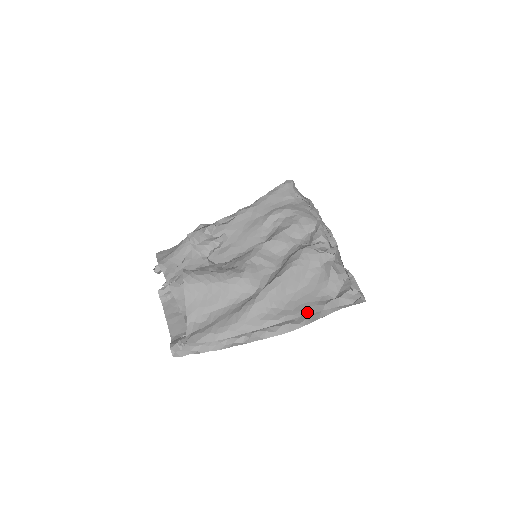
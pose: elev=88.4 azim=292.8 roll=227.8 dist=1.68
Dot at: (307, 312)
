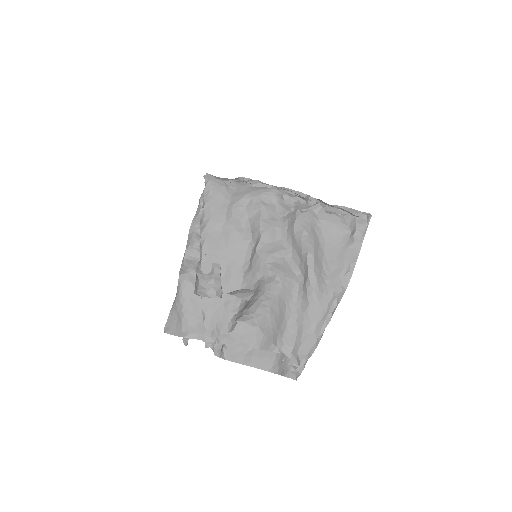
Dot at: (349, 259)
